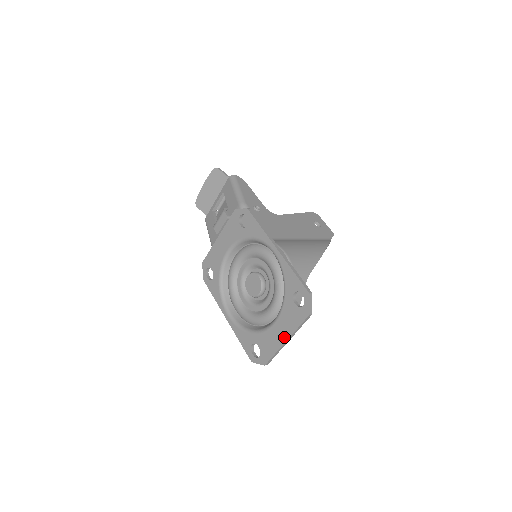
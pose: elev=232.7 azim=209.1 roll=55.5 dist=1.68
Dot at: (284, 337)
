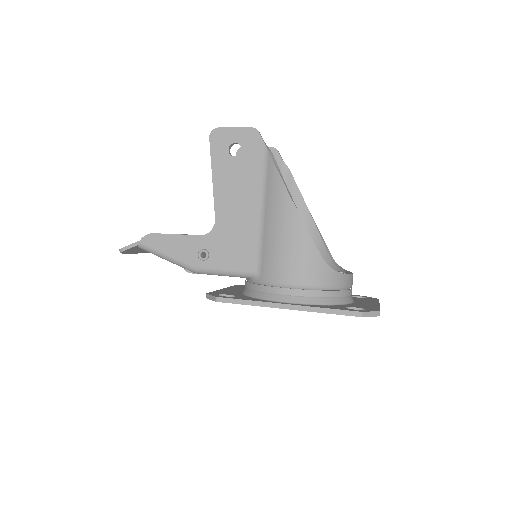
Dot at: occluded
